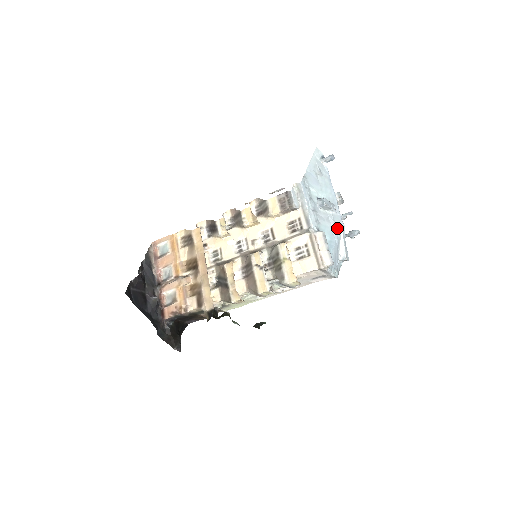
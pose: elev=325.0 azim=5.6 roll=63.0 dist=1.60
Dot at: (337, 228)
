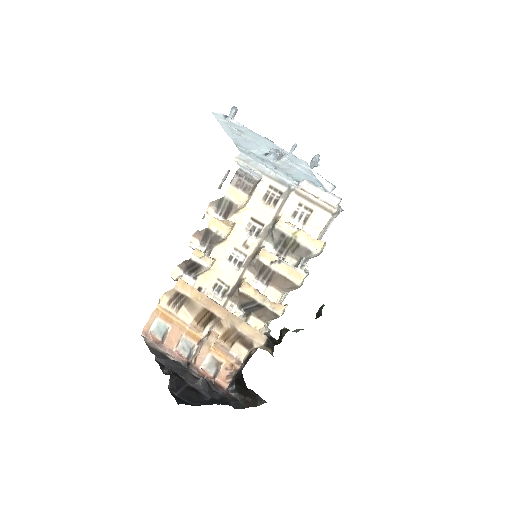
Dot at: (303, 167)
